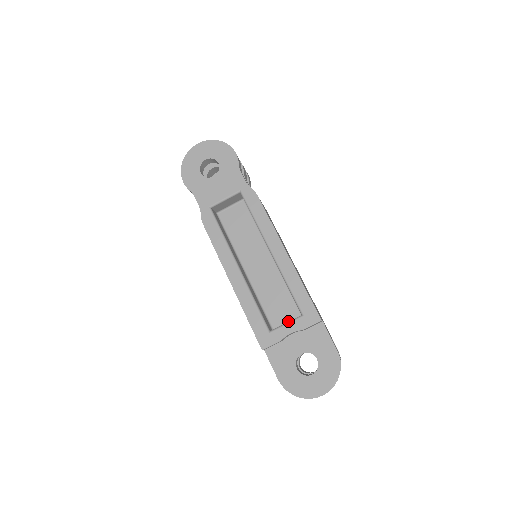
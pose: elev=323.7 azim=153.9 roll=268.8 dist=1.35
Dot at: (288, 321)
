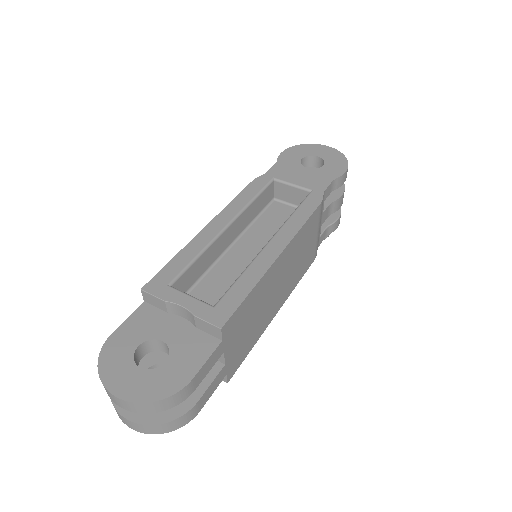
Dot at: occluded
